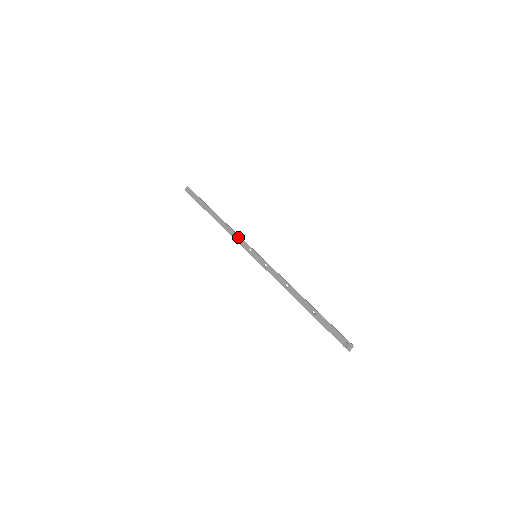
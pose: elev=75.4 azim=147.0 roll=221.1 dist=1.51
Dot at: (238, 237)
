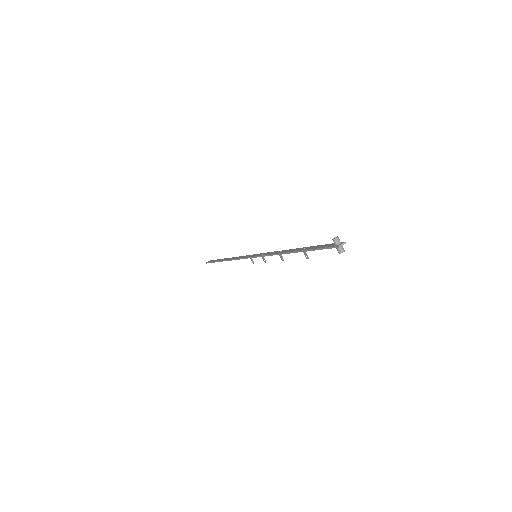
Dot at: (243, 256)
